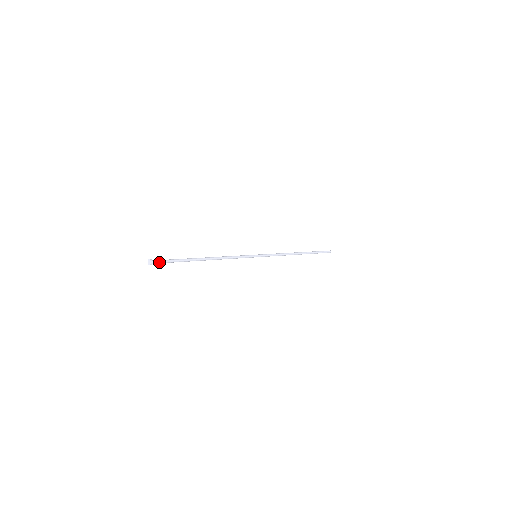
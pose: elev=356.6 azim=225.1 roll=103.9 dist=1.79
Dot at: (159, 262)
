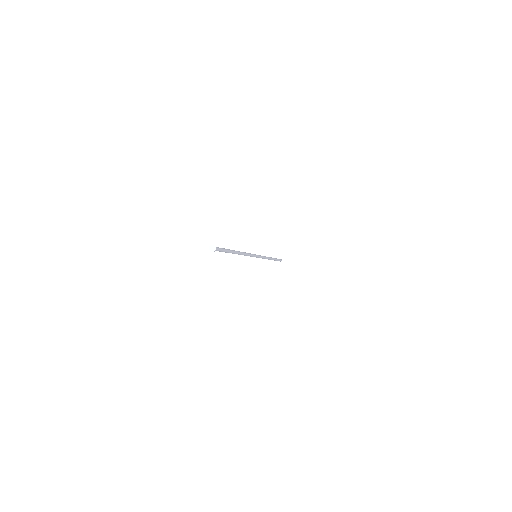
Dot at: (218, 248)
